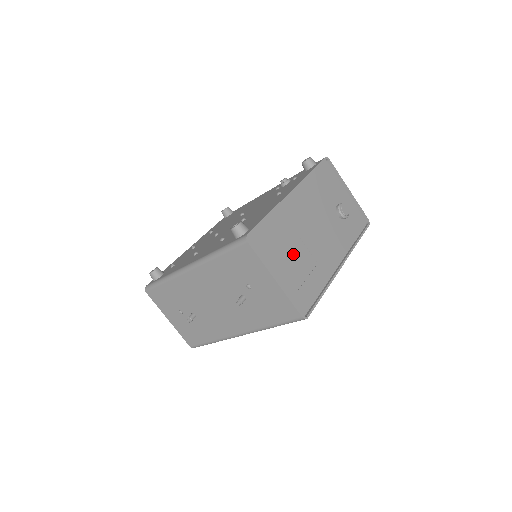
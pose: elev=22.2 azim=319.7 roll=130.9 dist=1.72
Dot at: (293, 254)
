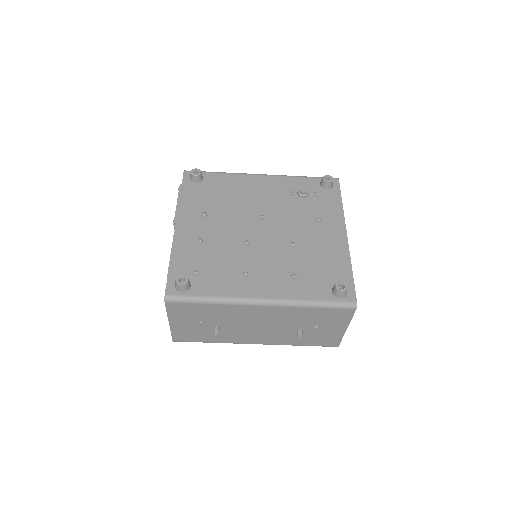
Dot at: occluded
